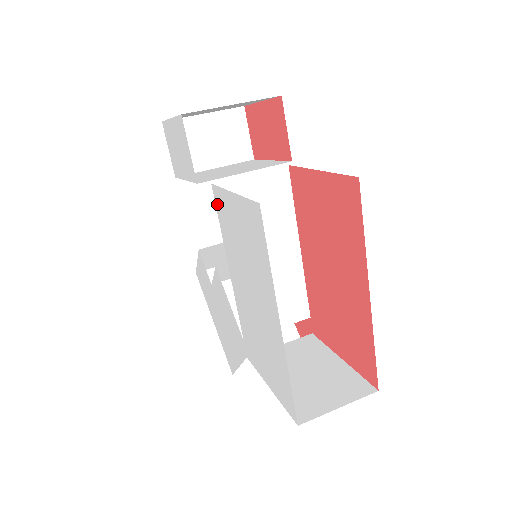
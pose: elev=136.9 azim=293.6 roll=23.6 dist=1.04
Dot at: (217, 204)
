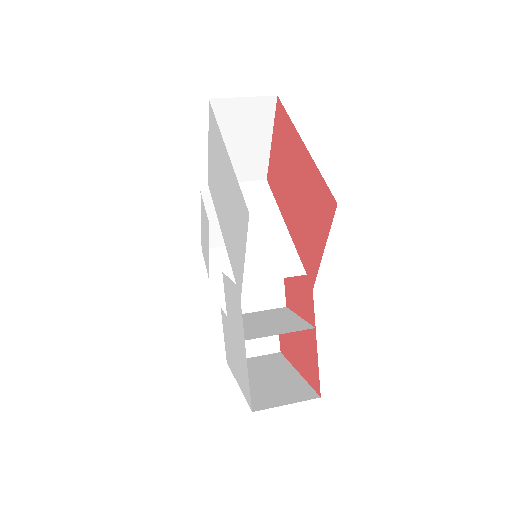
Dot at: (211, 190)
